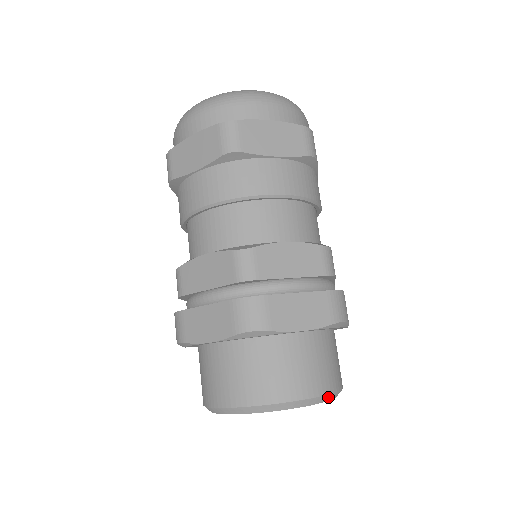
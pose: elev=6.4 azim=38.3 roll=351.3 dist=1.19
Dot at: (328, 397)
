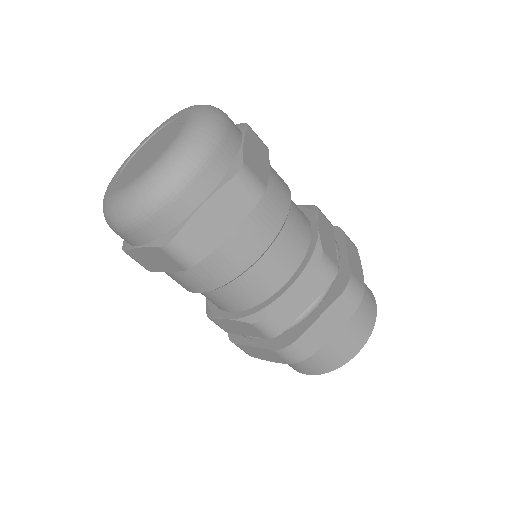
Dot at: occluded
